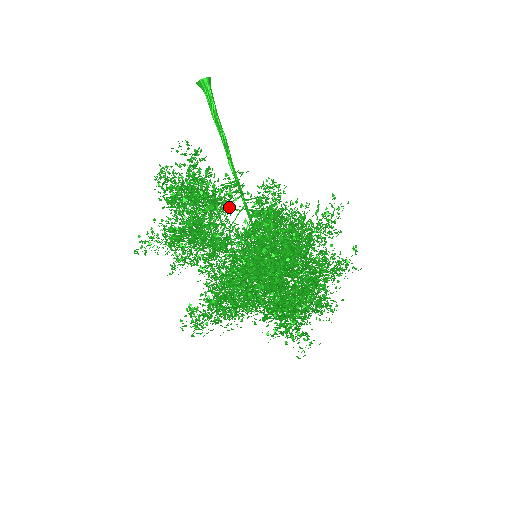
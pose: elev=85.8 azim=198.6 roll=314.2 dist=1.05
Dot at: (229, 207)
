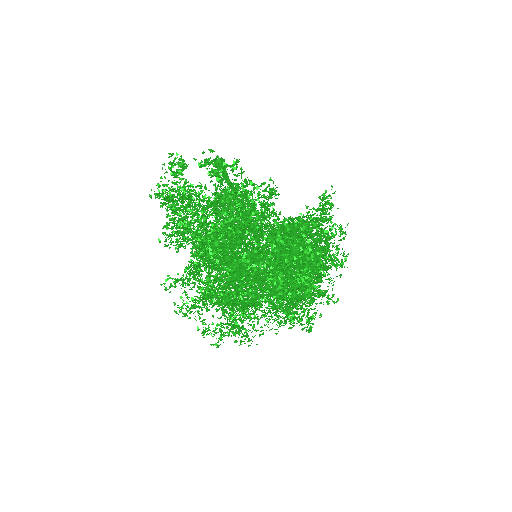
Dot at: occluded
